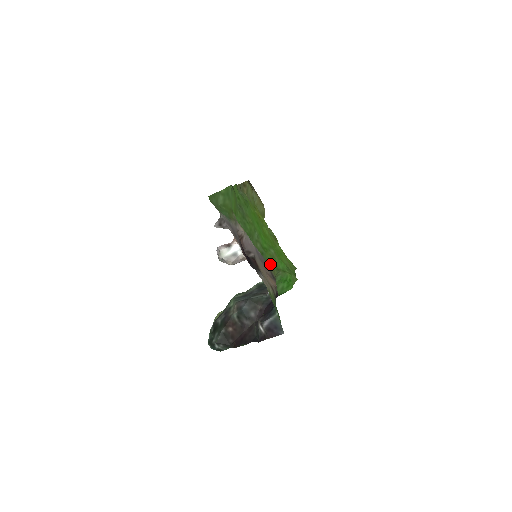
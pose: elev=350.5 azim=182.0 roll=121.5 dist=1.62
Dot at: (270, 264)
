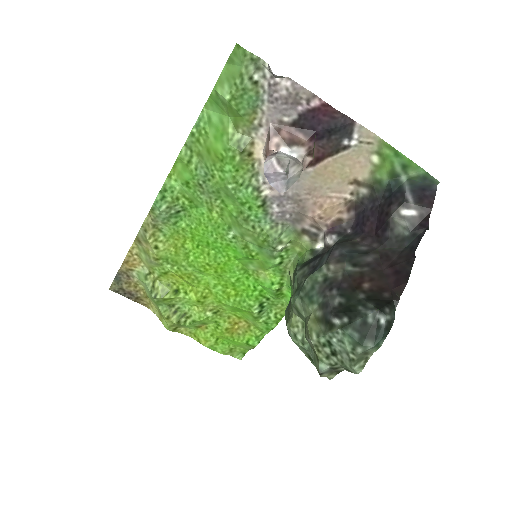
Dot at: (273, 265)
